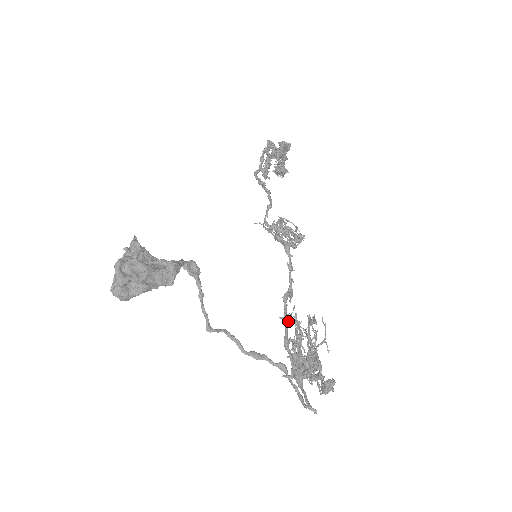
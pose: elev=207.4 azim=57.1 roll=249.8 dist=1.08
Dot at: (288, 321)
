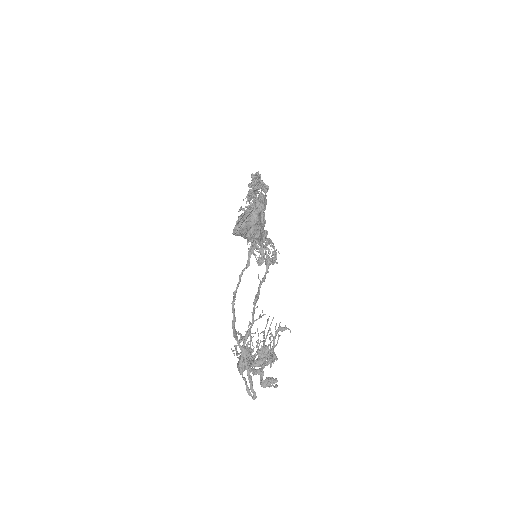
Dot at: occluded
